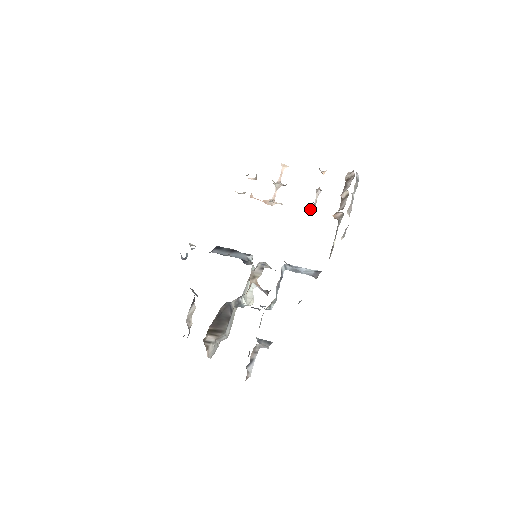
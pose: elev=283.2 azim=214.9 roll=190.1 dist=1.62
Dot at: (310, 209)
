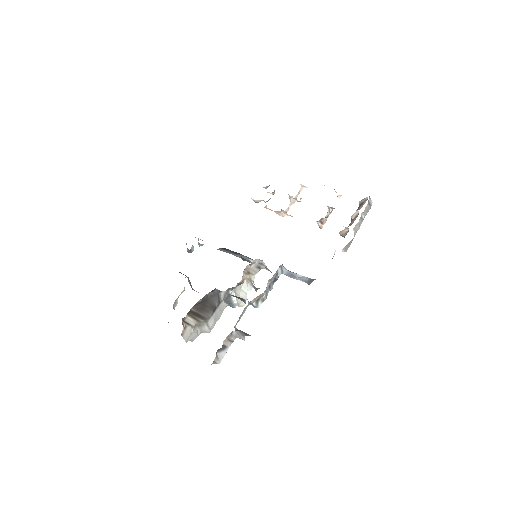
Dot at: (318, 223)
